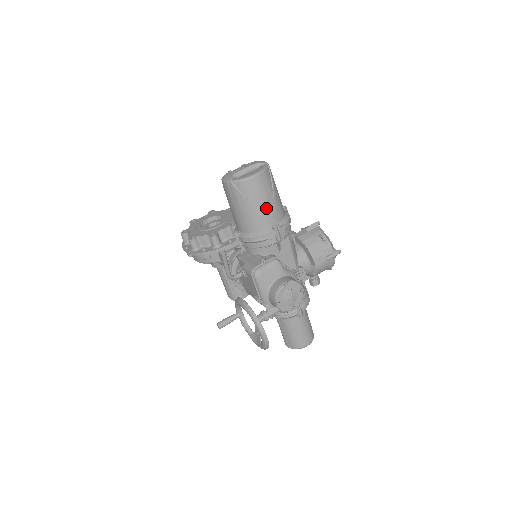
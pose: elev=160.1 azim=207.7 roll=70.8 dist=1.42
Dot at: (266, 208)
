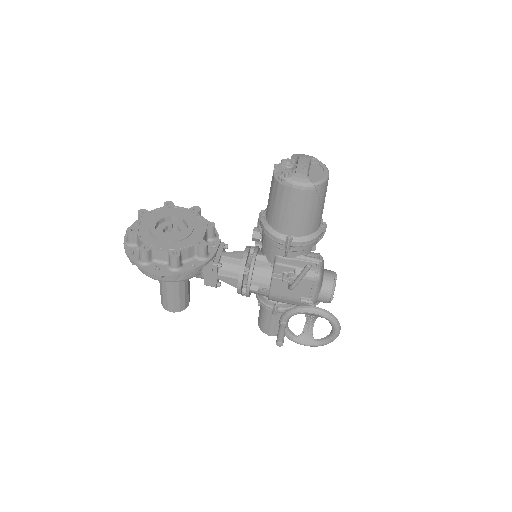
Dot at: (323, 207)
